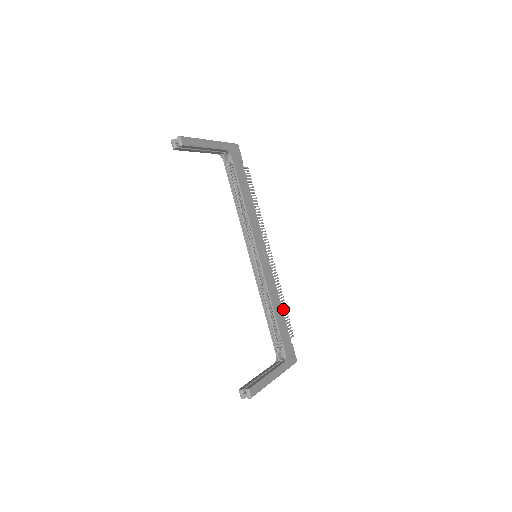
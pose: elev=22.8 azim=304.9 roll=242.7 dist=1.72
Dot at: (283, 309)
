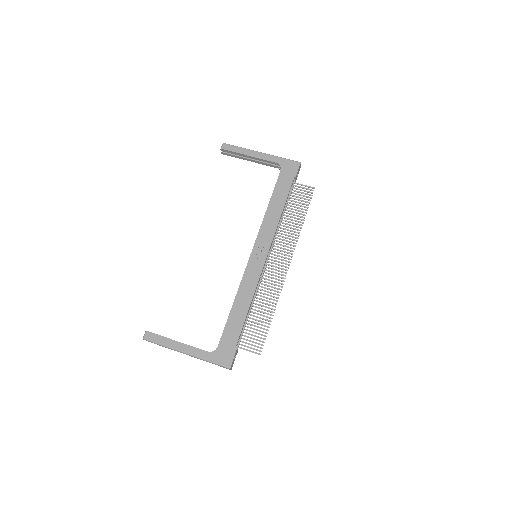
Dot at: (263, 321)
